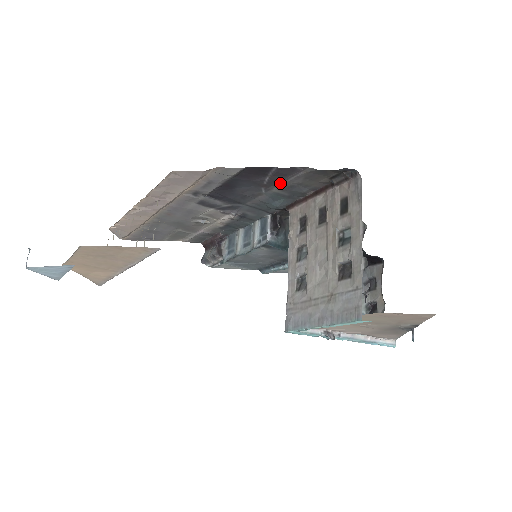
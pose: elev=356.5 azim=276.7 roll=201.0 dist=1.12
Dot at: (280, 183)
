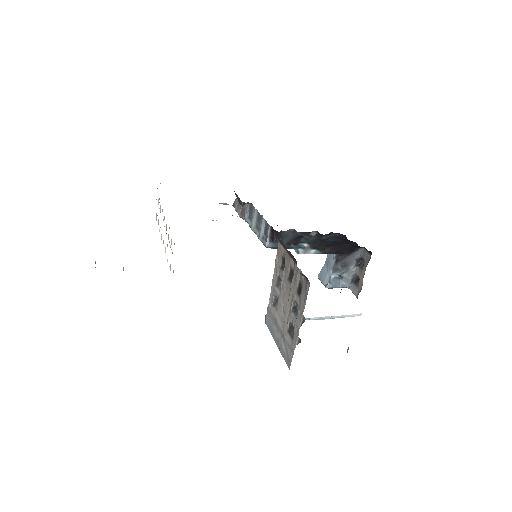
Dot at: occluded
